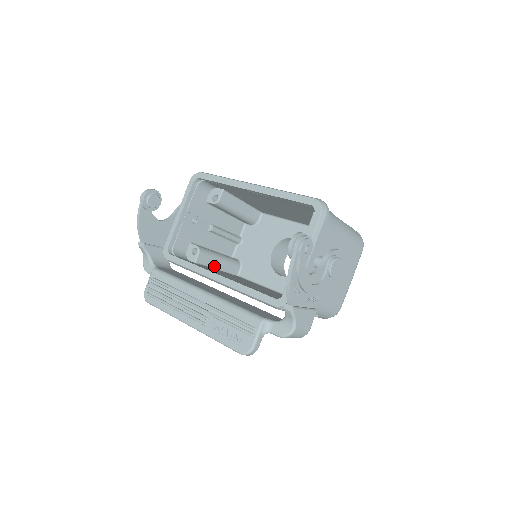
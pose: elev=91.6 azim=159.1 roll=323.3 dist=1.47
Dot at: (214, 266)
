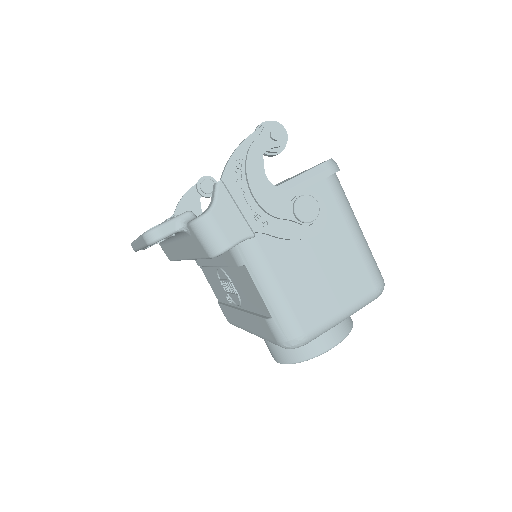
Dot at: occluded
